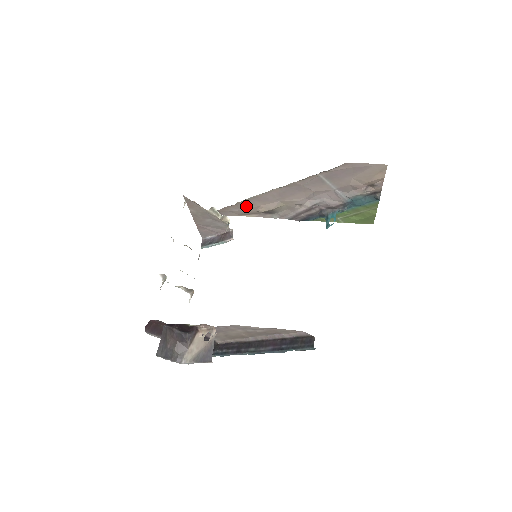
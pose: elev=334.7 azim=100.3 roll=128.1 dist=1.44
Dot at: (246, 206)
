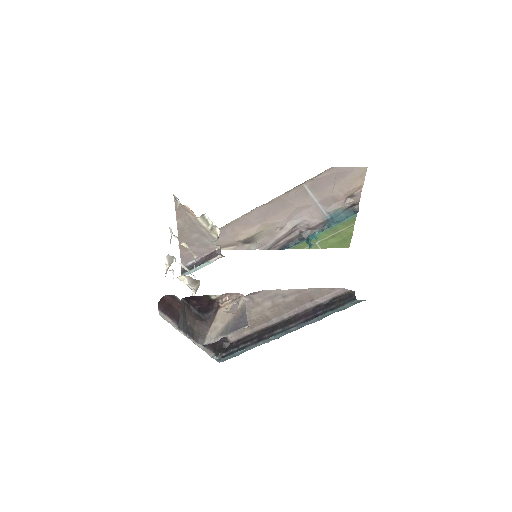
Dot at: (225, 234)
